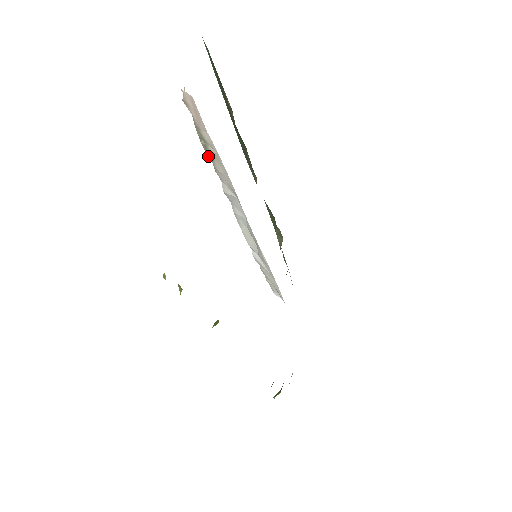
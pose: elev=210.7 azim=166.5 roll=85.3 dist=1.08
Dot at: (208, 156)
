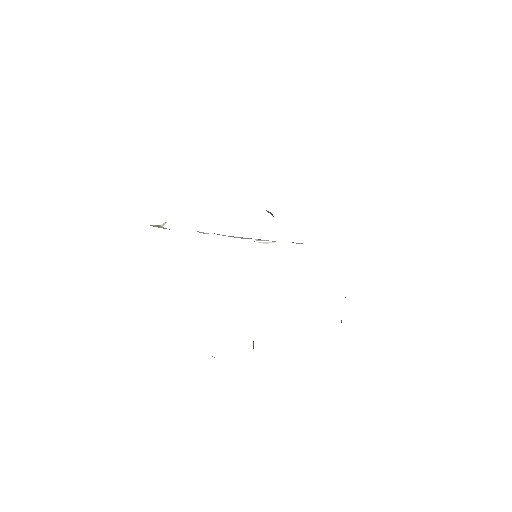
Dot at: occluded
